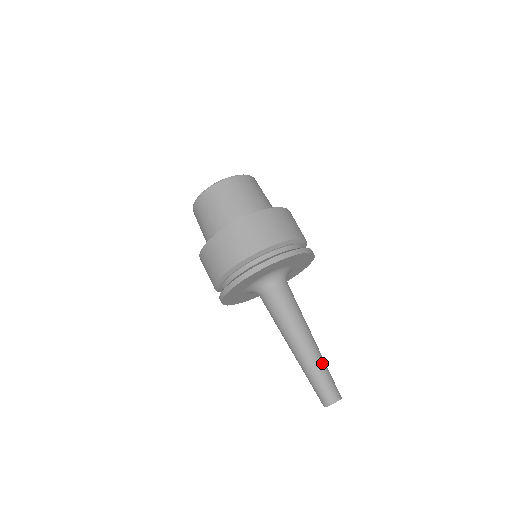
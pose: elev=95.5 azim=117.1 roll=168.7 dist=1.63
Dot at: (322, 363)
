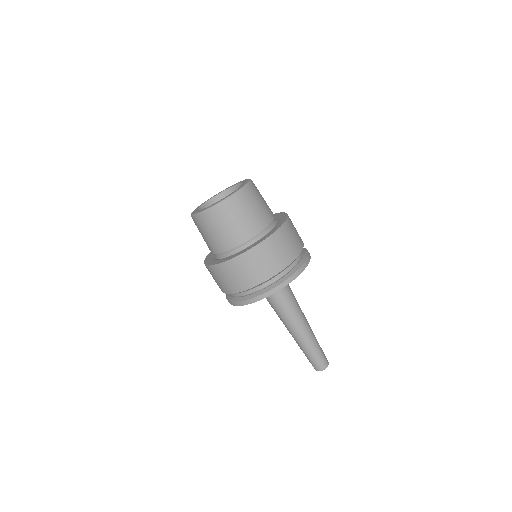
Dot at: (316, 341)
